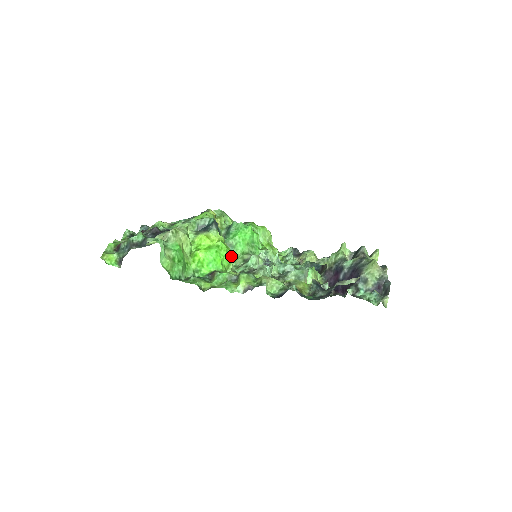
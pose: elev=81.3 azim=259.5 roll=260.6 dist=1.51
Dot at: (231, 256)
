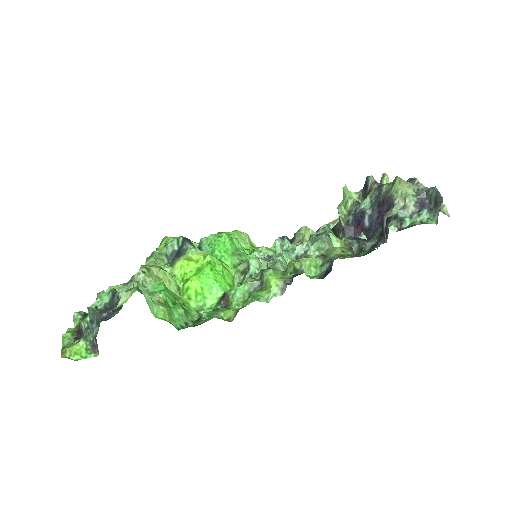
Dot at: (229, 269)
